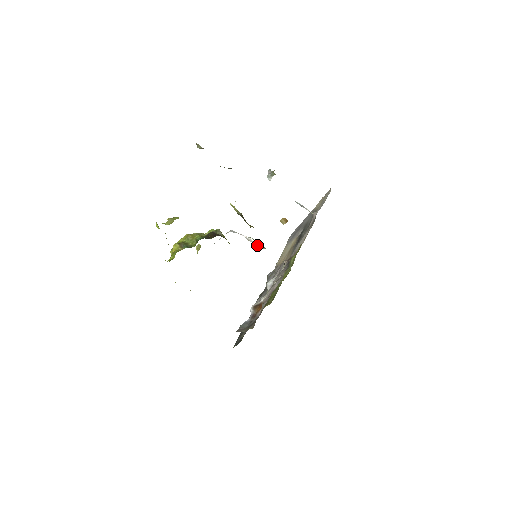
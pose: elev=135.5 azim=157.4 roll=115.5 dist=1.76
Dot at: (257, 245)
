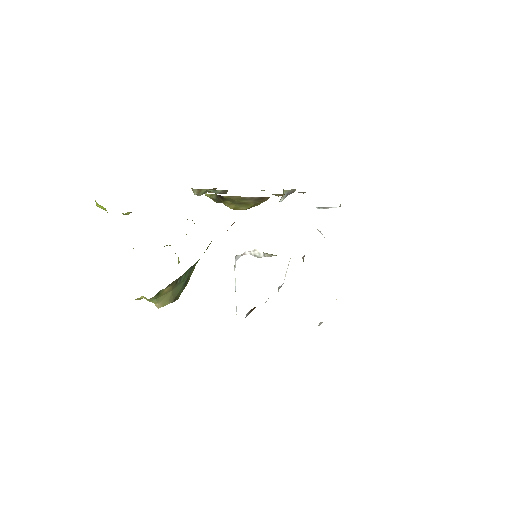
Dot at: (264, 254)
